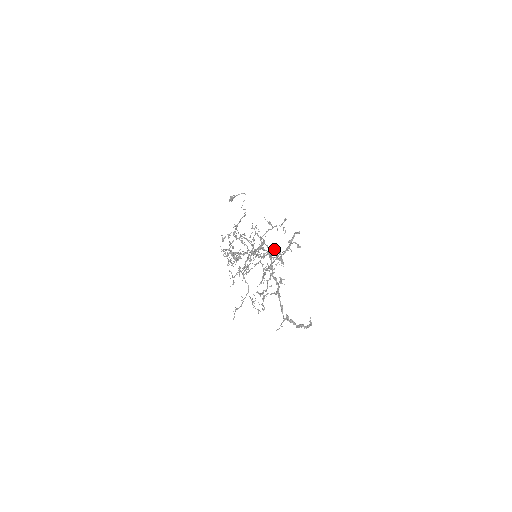
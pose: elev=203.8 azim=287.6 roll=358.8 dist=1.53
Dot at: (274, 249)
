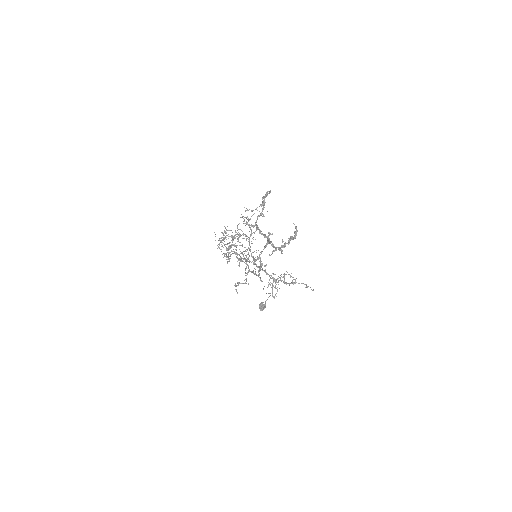
Dot at: (285, 274)
